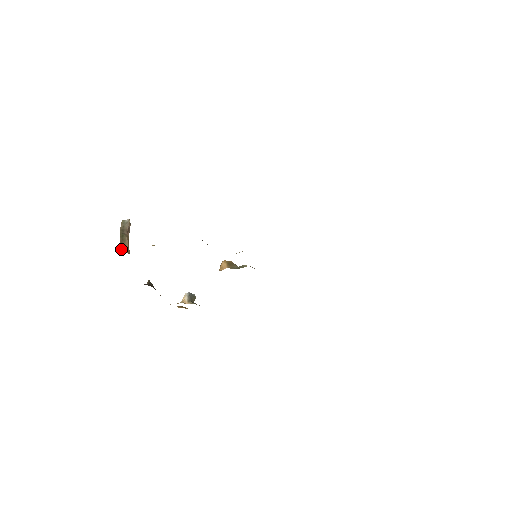
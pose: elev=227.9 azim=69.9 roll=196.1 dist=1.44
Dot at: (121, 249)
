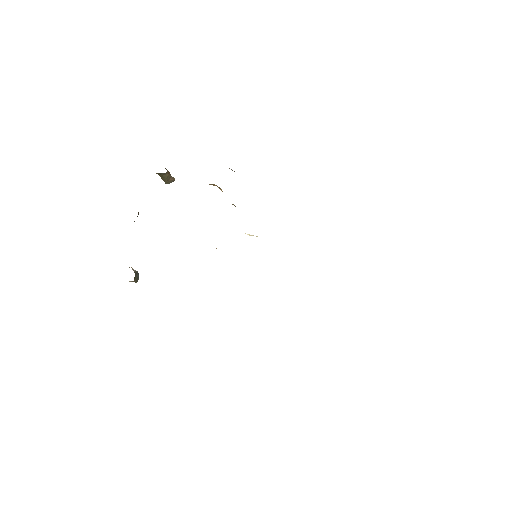
Dot at: occluded
